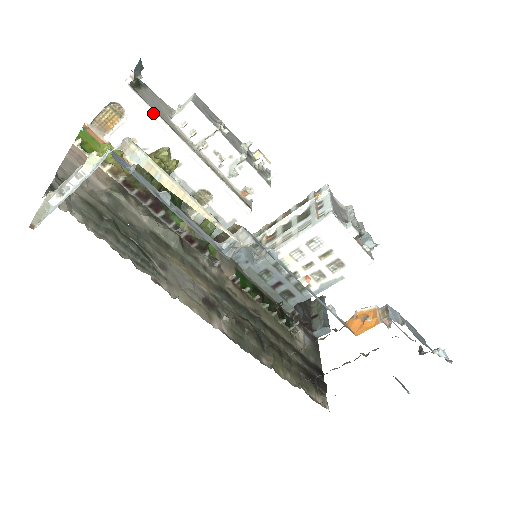
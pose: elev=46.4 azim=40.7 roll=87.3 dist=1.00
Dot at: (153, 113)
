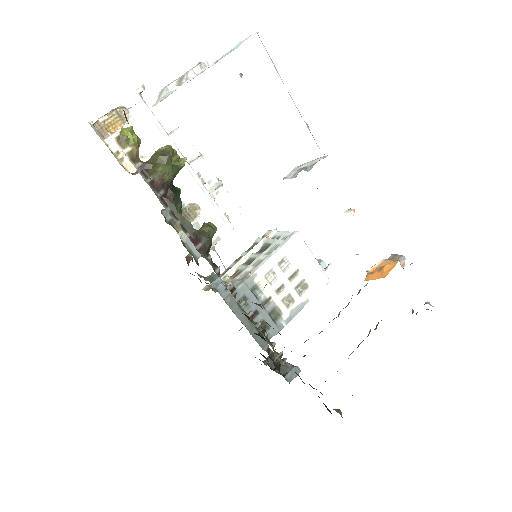
Dot at: (157, 122)
